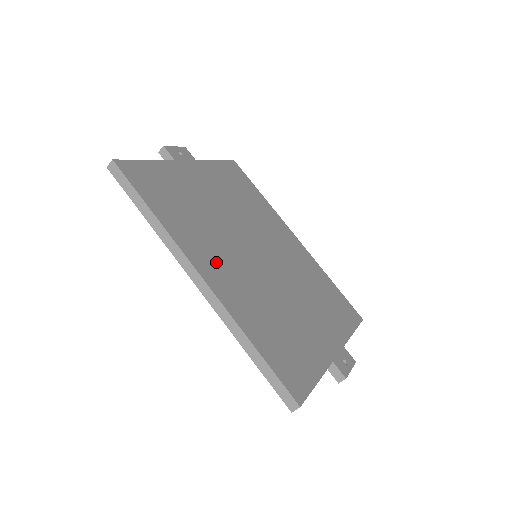
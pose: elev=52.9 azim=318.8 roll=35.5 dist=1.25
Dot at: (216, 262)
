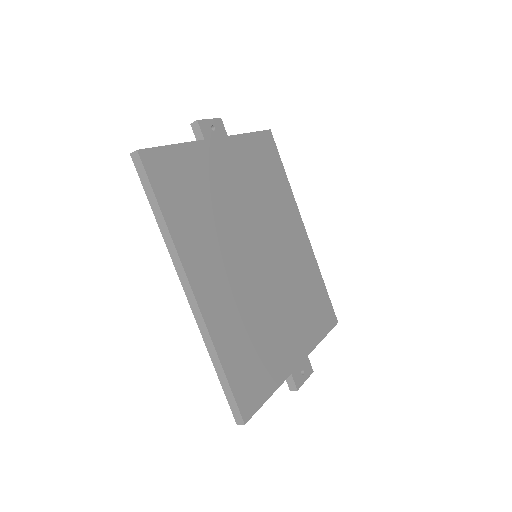
Dot at: (212, 272)
